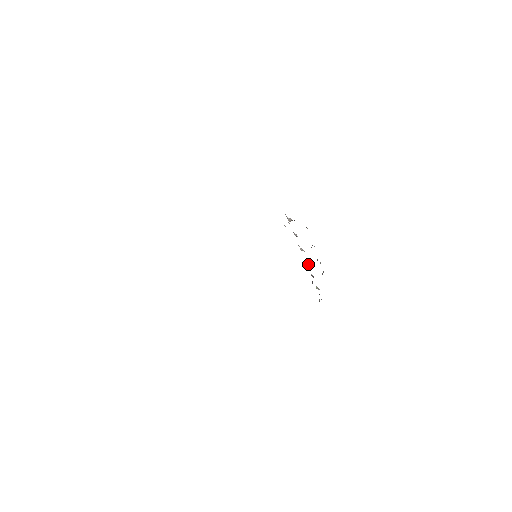
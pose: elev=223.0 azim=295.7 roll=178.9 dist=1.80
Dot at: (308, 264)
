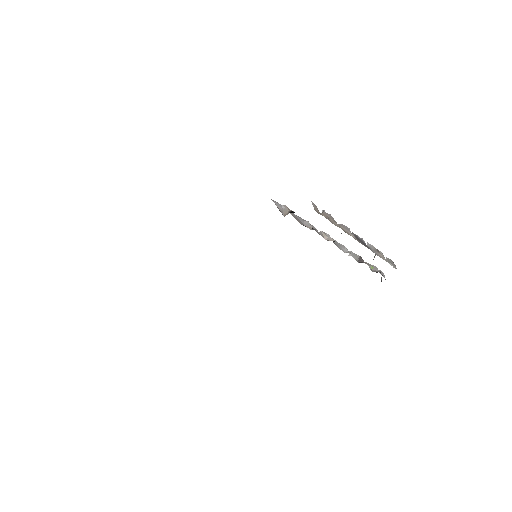
Dot at: (346, 249)
